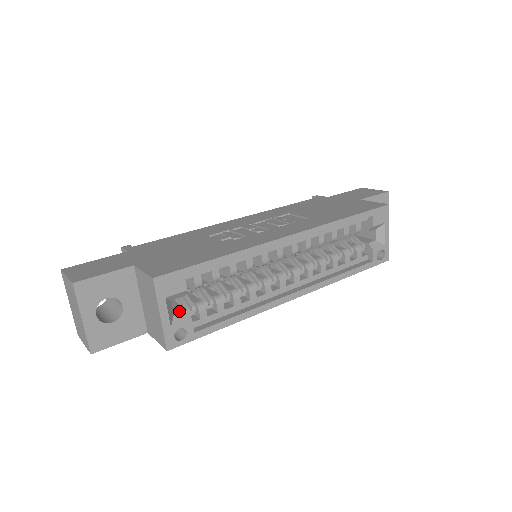
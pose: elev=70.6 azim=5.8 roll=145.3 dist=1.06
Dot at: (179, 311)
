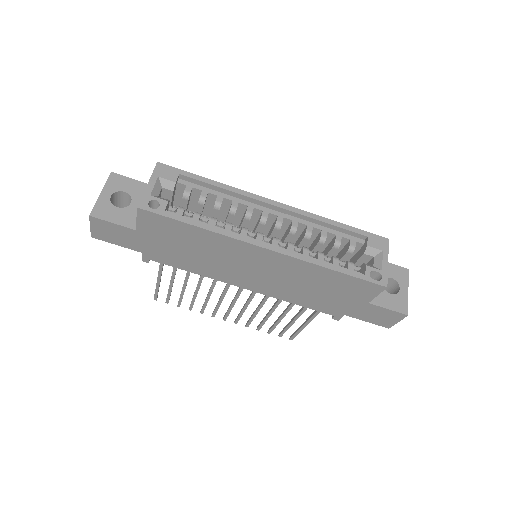
Dot at: (164, 199)
